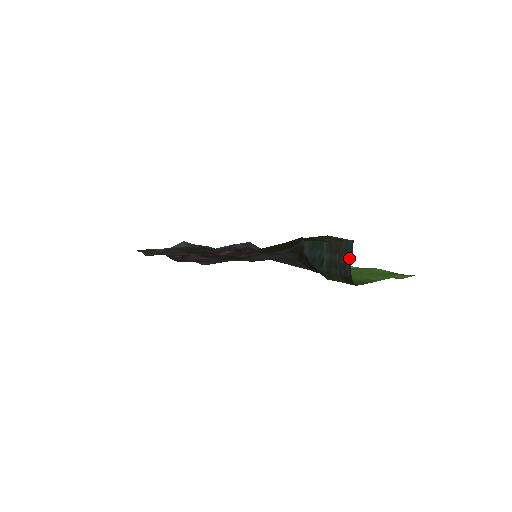
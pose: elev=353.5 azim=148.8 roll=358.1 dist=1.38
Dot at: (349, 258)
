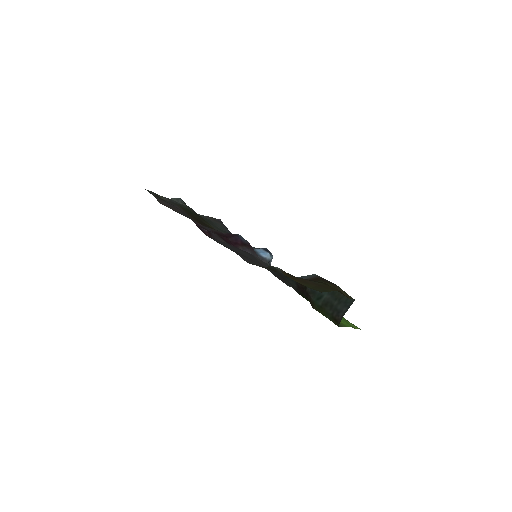
Dot at: (346, 309)
